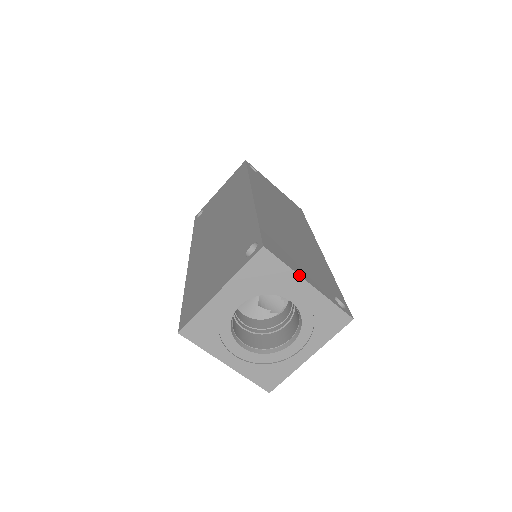
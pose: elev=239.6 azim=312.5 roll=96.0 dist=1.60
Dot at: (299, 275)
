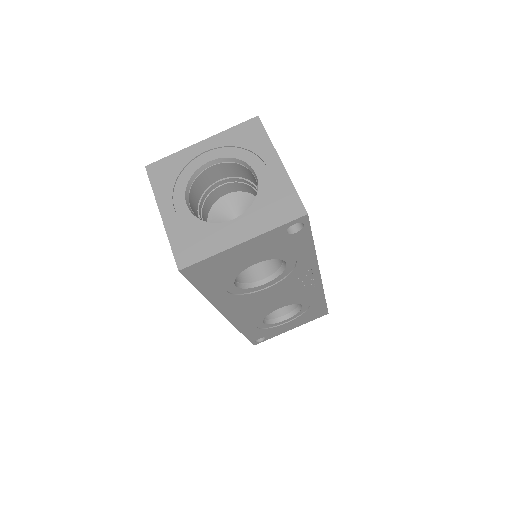
Dot at: (275, 149)
